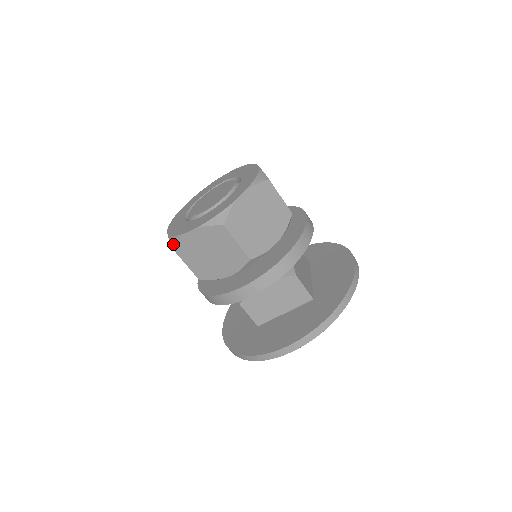
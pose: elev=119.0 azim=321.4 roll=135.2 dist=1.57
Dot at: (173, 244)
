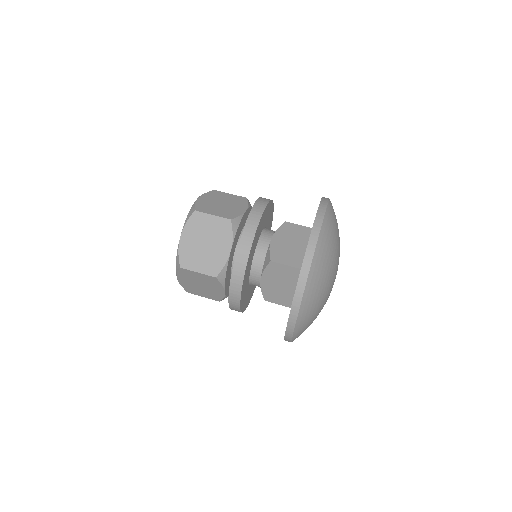
Dot at: (185, 290)
